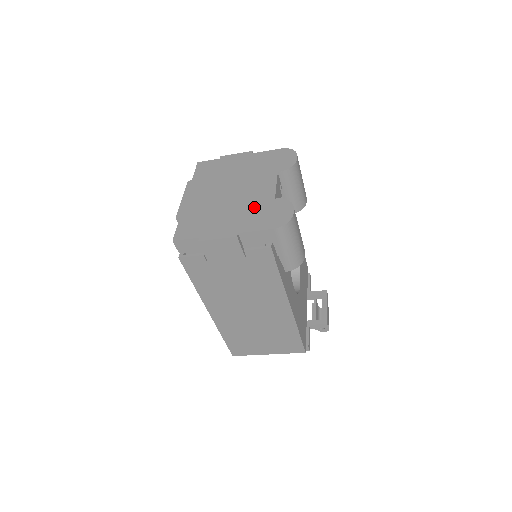
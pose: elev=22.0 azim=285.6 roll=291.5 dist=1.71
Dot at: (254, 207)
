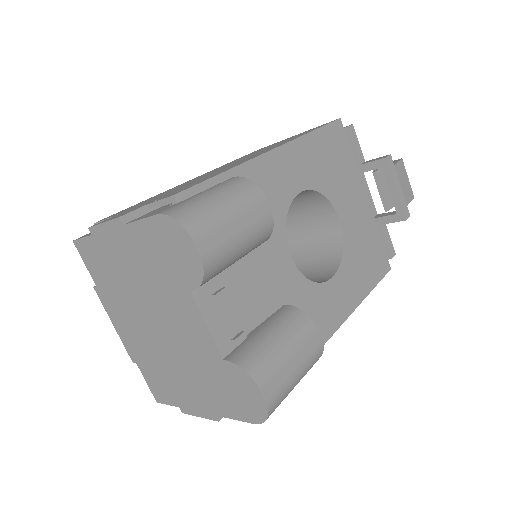
Dot at: (205, 372)
